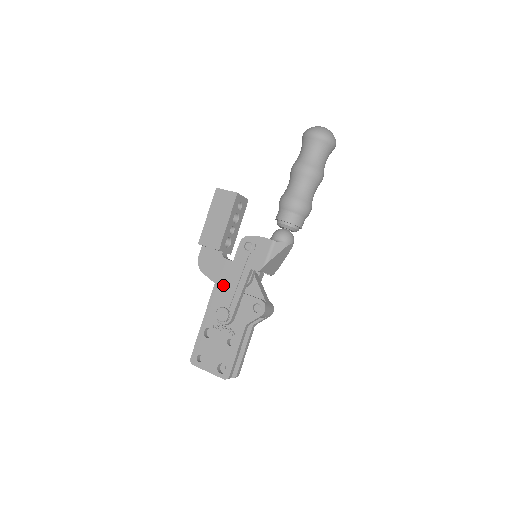
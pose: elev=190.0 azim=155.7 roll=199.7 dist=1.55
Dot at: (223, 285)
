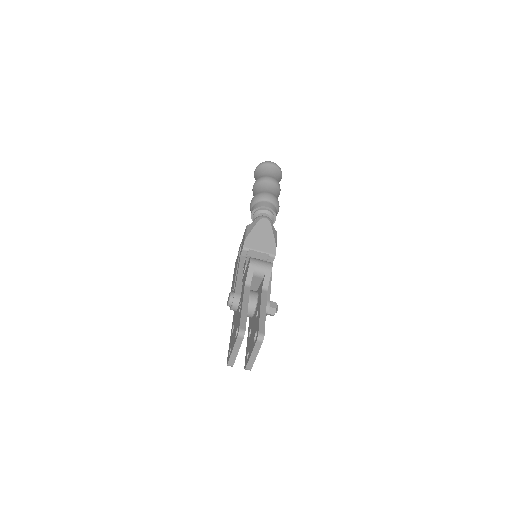
Dot at: occluded
